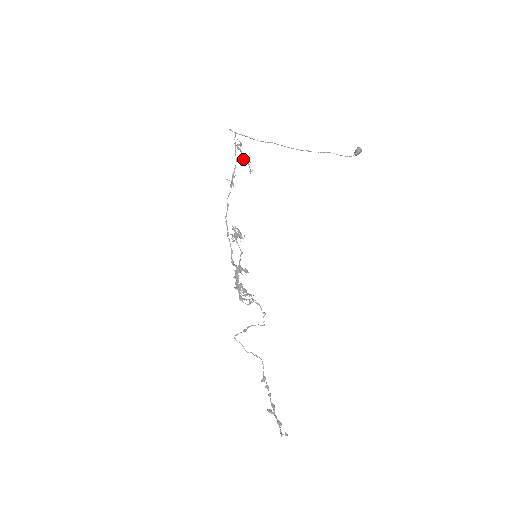
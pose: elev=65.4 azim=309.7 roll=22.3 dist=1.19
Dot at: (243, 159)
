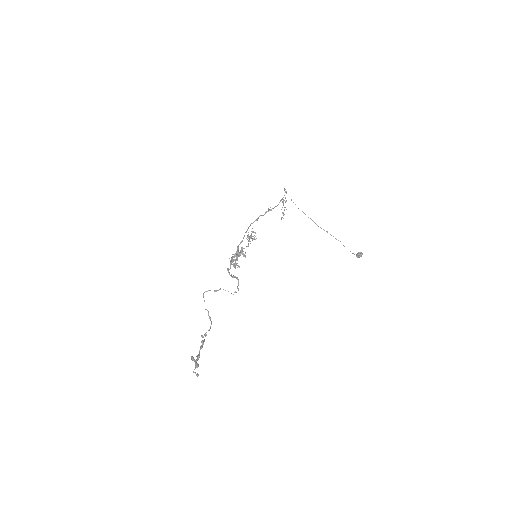
Dot at: occluded
